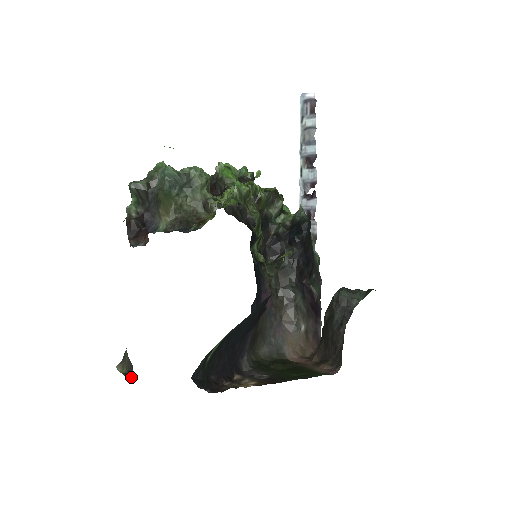
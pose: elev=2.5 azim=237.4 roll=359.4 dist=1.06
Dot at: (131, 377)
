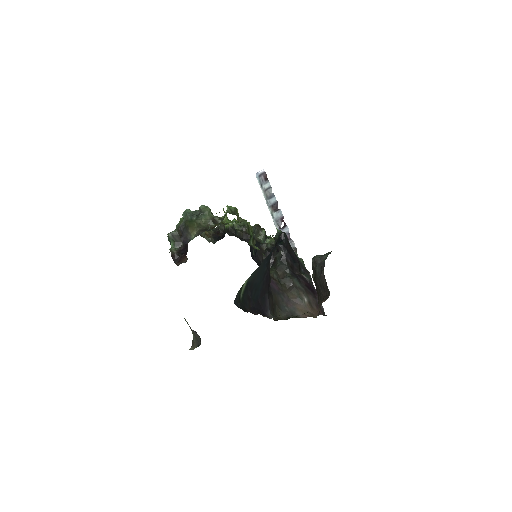
Dot at: (200, 341)
